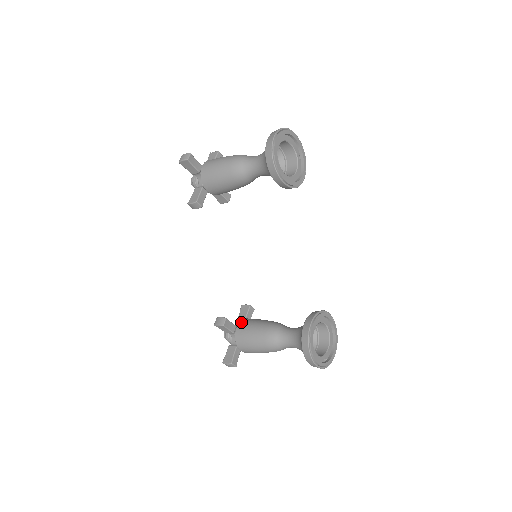
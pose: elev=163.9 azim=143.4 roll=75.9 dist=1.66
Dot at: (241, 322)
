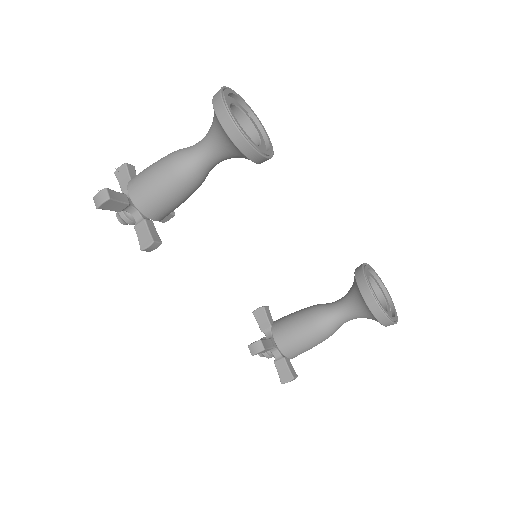
Dot at: (274, 331)
